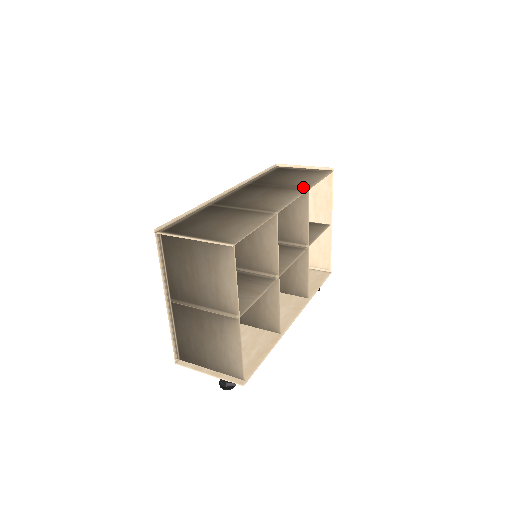
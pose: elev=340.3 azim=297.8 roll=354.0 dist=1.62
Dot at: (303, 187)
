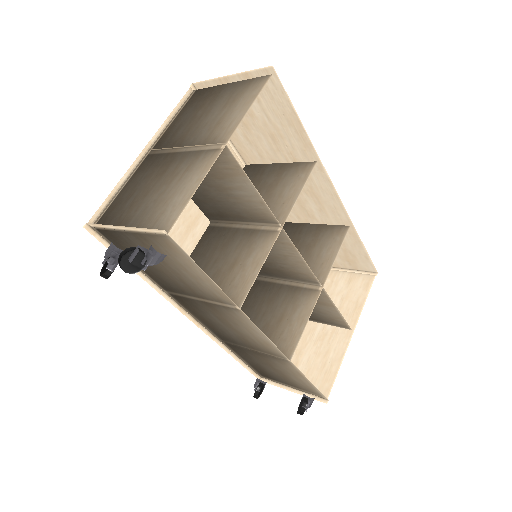
Dot at: (343, 227)
